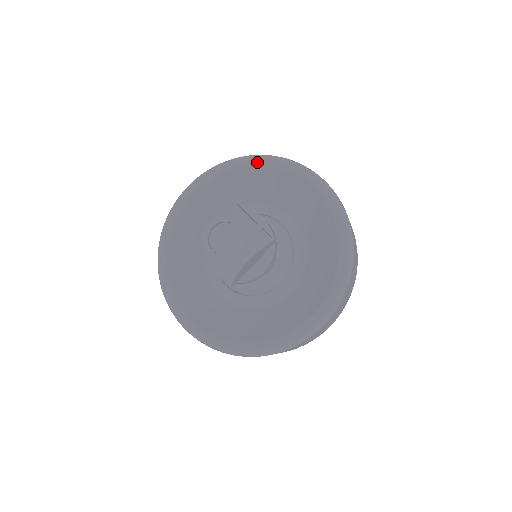
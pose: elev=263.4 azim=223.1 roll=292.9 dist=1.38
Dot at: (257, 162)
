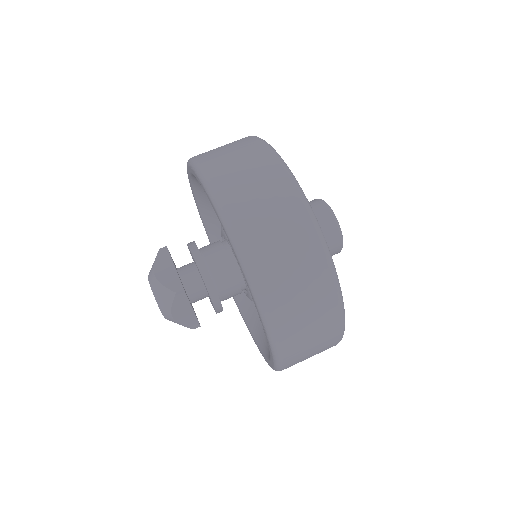
Dot at: (189, 171)
